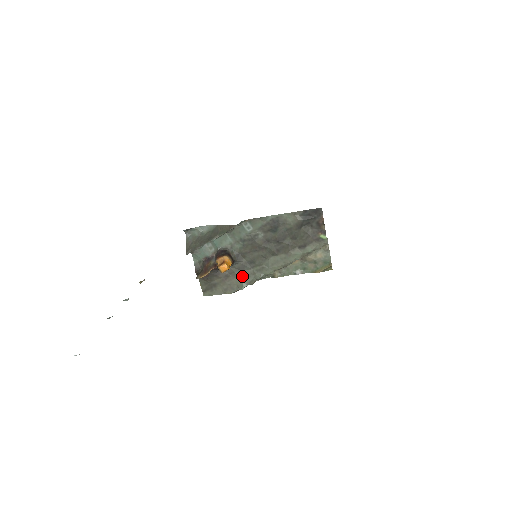
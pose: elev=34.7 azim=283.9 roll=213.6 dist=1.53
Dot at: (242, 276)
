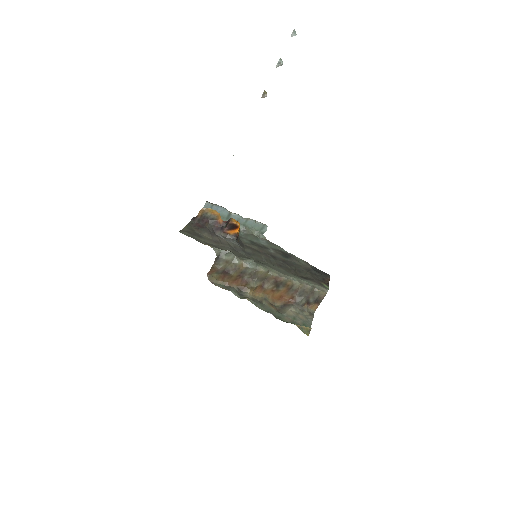
Dot at: (234, 251)
